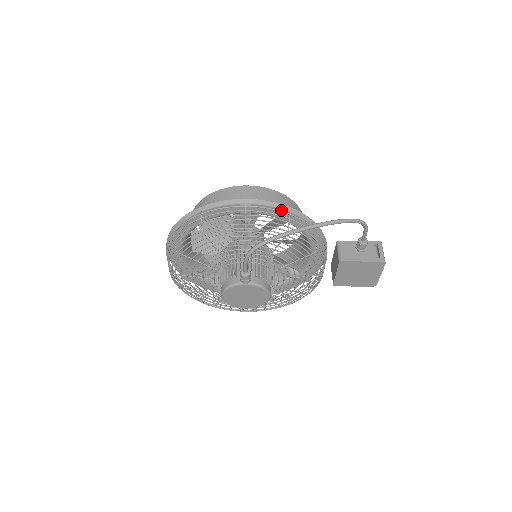
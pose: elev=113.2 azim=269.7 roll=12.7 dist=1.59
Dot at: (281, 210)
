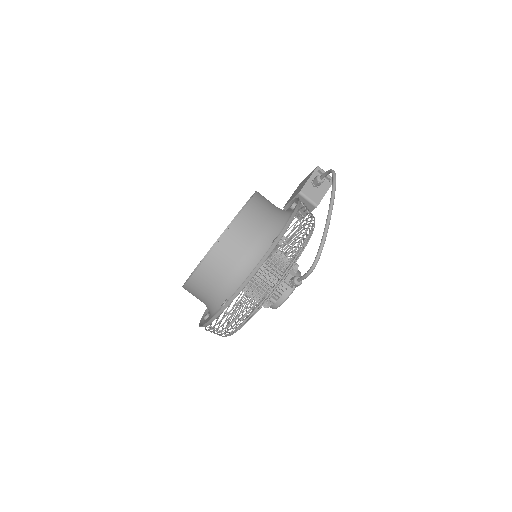
Dot at: (294, 216)
